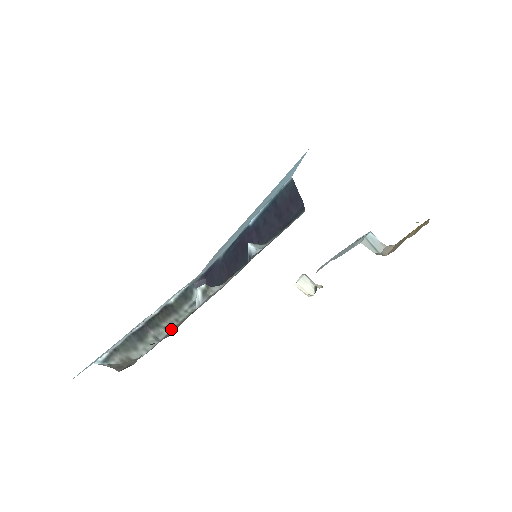
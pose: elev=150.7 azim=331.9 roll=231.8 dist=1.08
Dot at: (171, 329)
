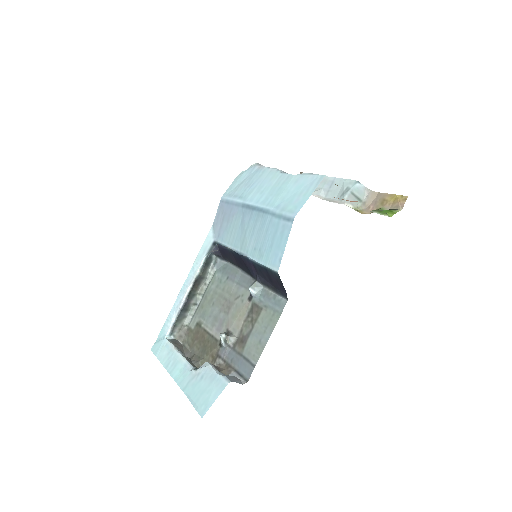
Dot at: (203, 294)
